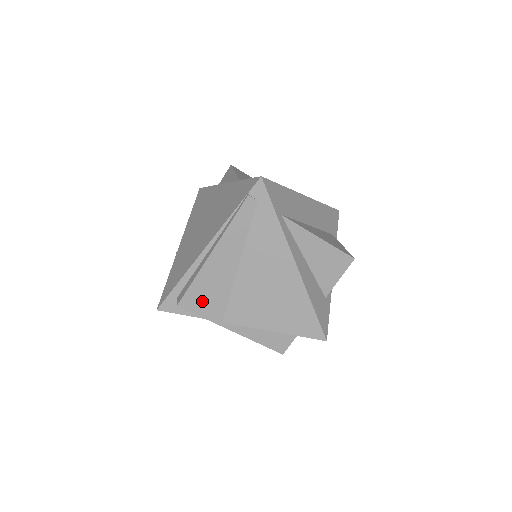
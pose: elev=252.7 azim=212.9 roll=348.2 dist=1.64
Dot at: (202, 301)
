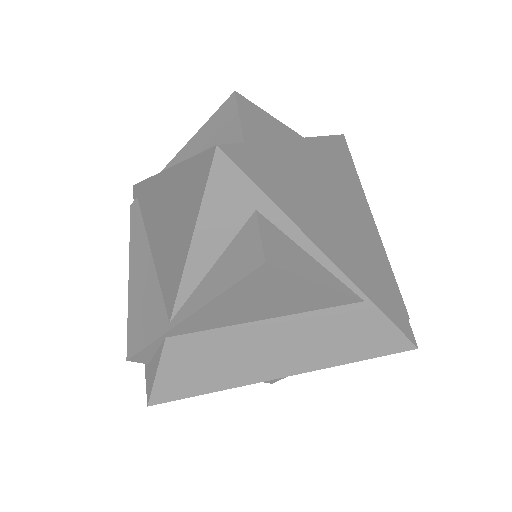
Dot at: (143, 326)
